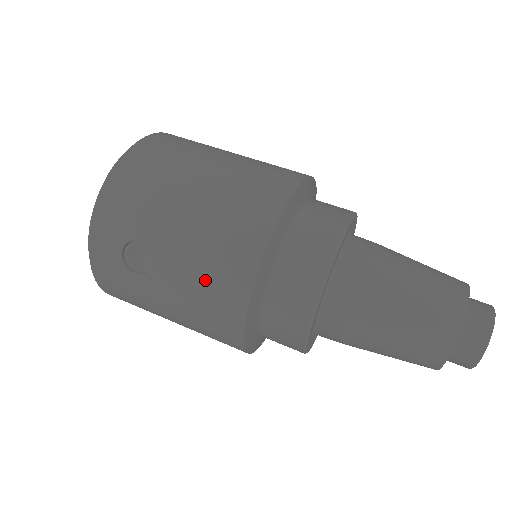
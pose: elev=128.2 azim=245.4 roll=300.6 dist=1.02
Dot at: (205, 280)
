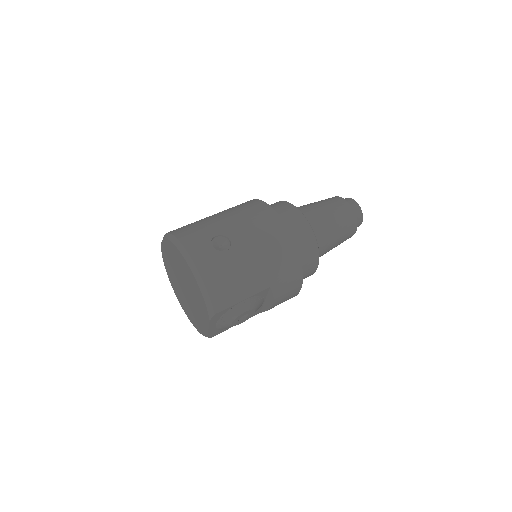
Dot at: (257, 225)
